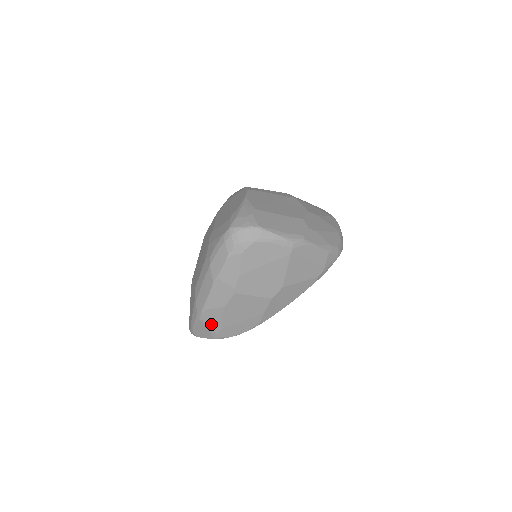
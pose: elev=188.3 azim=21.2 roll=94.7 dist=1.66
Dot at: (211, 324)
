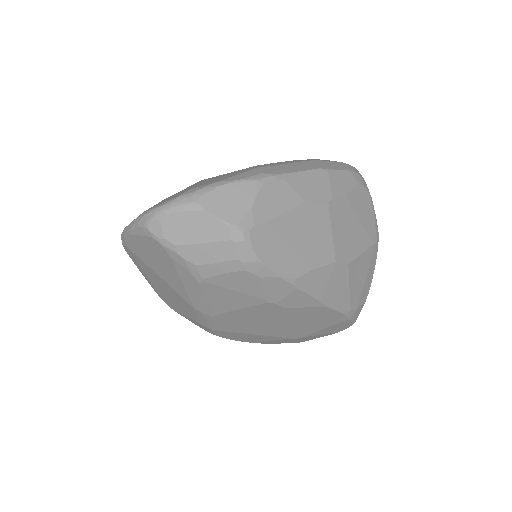
Dot at: (264, 202)
